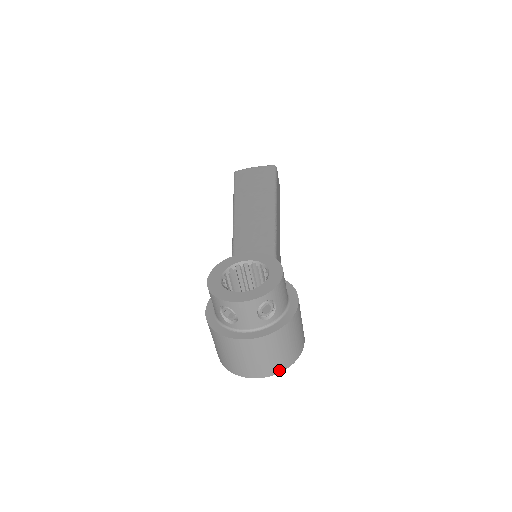
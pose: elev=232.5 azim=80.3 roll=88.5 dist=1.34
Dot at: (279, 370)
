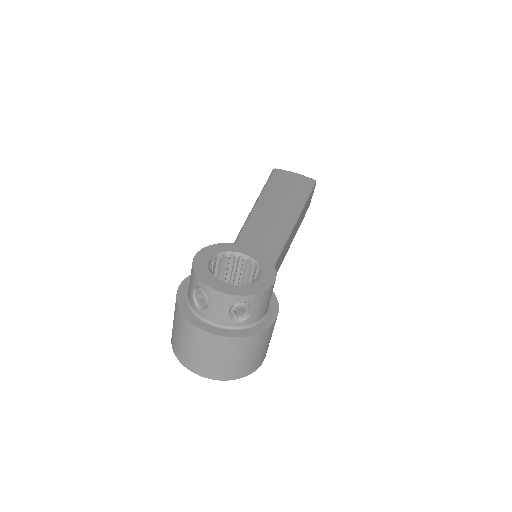
Dot at: (225, 378)
